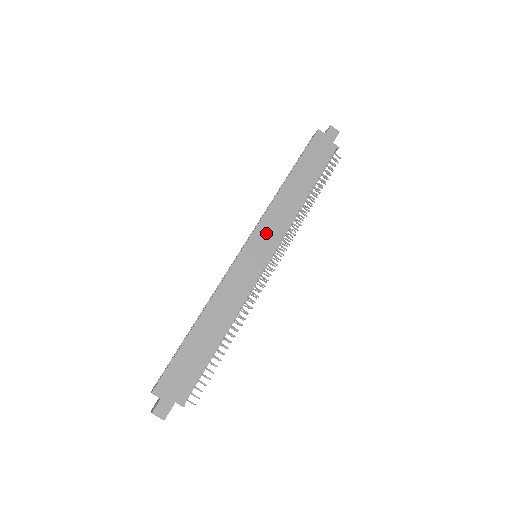
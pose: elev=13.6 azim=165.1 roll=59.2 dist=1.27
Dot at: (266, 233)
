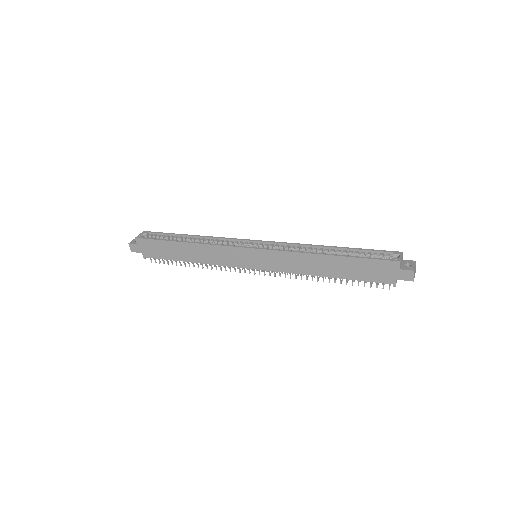
Dot at: (271, 259)
